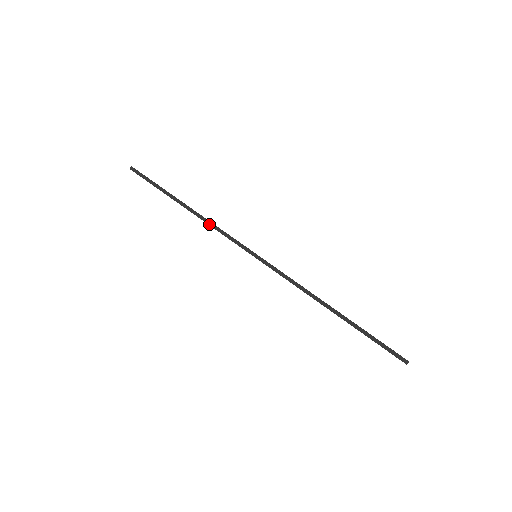
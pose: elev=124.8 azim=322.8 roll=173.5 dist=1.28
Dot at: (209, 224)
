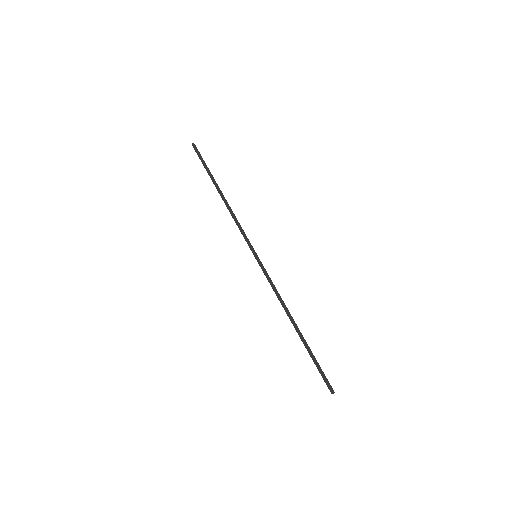
Dot at: (231, 215)
